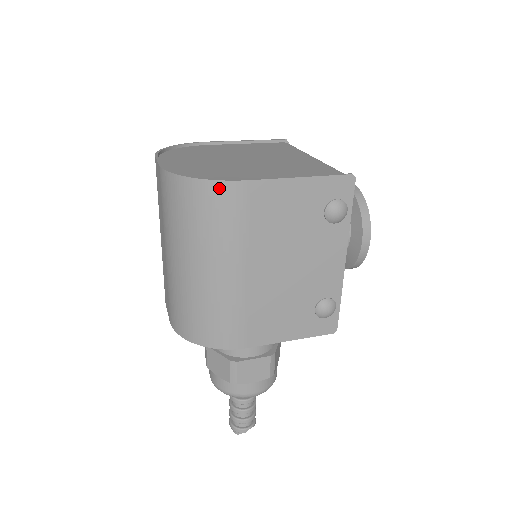
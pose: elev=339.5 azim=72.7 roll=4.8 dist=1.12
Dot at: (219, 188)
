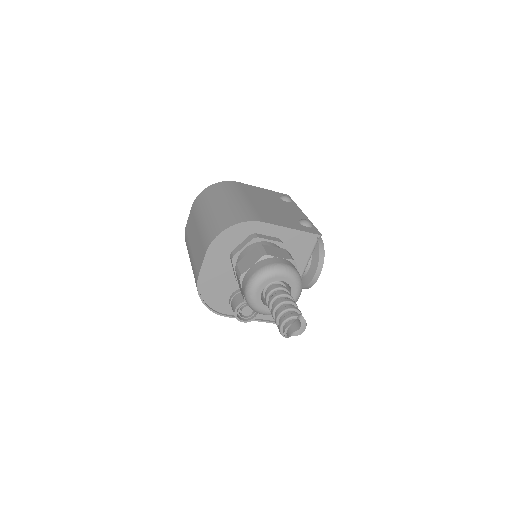
Dot at: (225, 182)
